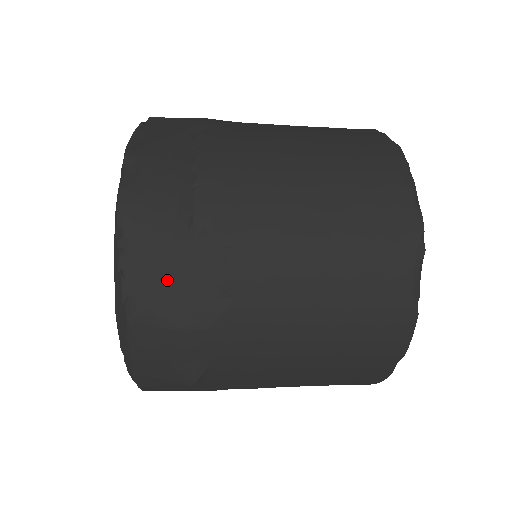
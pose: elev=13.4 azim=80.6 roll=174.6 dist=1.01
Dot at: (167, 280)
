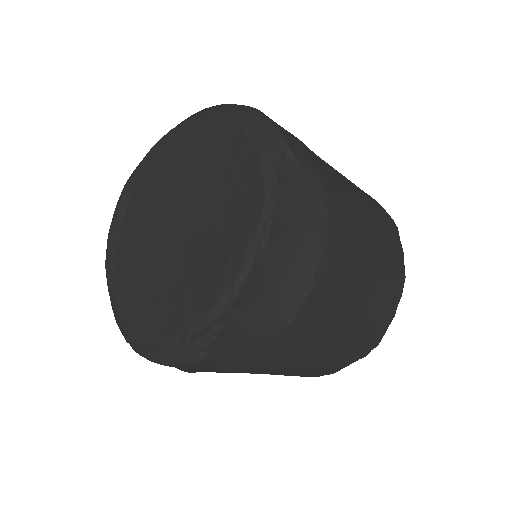
Dot at: (238, 348)
